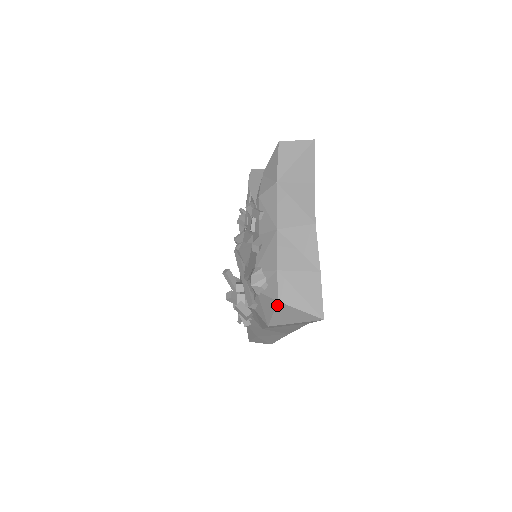
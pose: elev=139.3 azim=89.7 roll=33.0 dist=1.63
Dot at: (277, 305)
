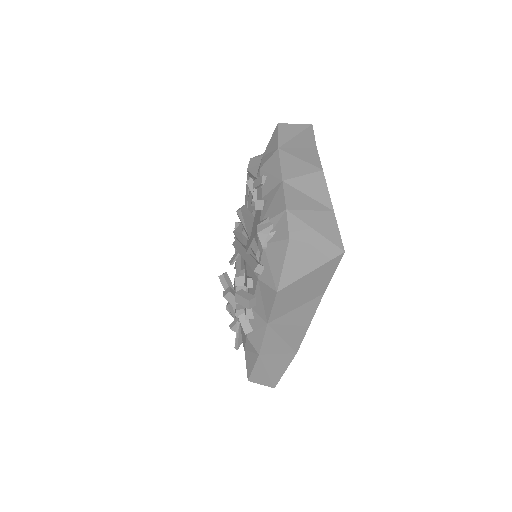
Dot at: (288, 246)
